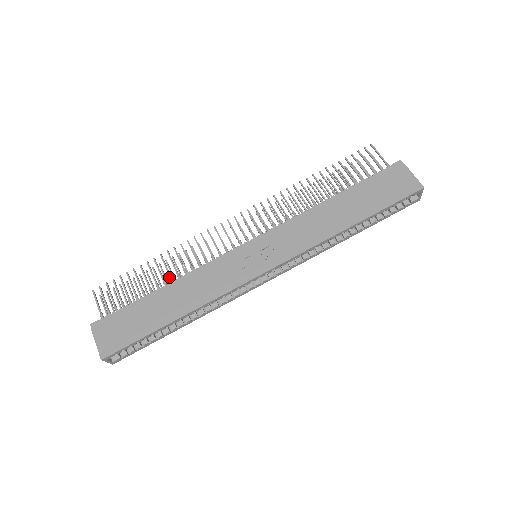
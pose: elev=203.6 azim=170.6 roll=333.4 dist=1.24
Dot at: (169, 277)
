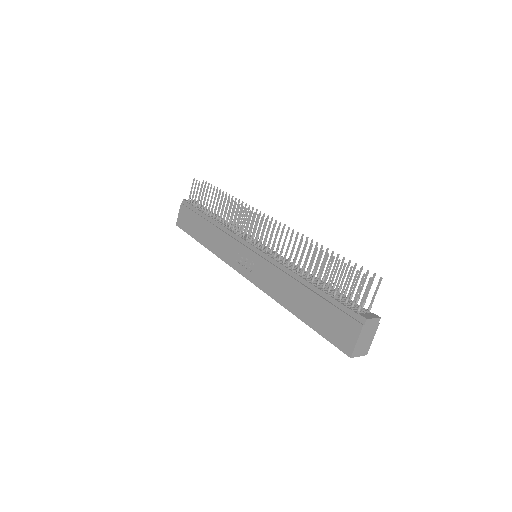
Dot at: (217, 215)
